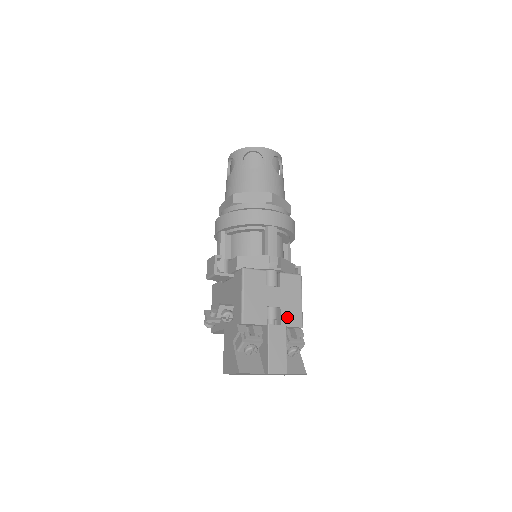
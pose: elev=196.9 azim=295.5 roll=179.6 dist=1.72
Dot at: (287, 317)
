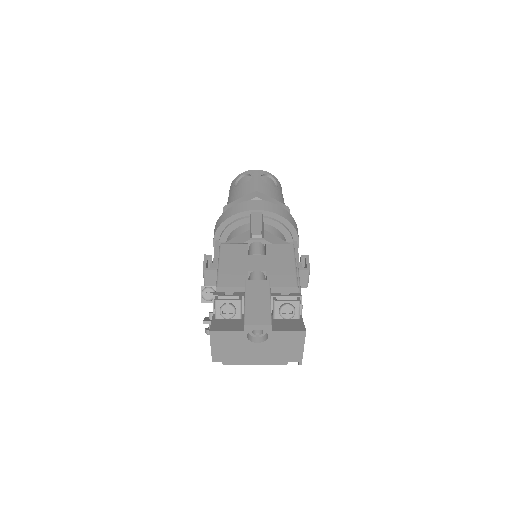
Dot at: (275, 279)
